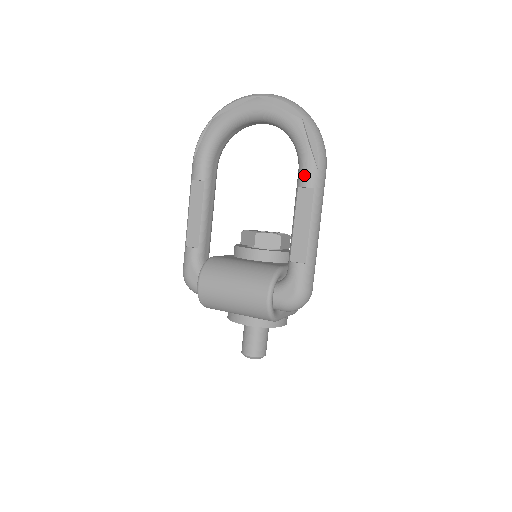
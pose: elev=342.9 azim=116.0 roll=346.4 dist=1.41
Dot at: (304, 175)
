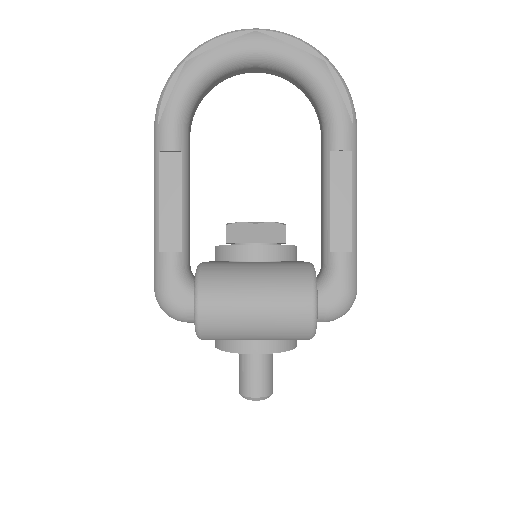
Dot at: (338, 134)
